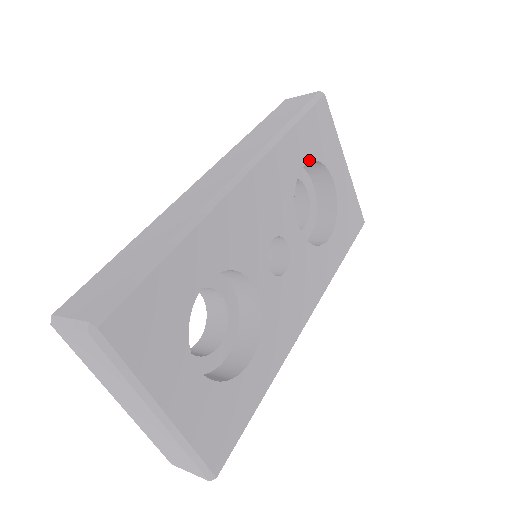
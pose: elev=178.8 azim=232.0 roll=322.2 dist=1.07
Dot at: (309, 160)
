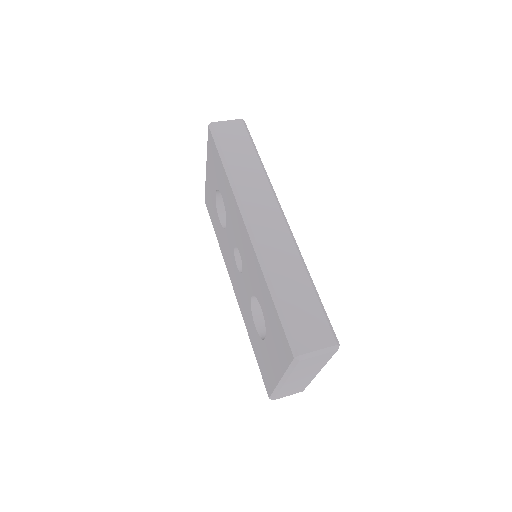
Dot at: occluded
